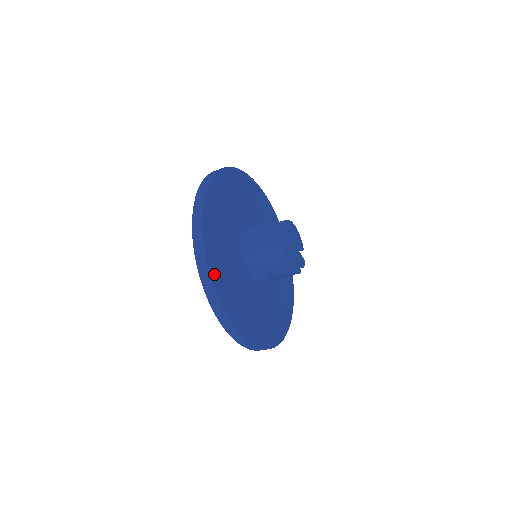
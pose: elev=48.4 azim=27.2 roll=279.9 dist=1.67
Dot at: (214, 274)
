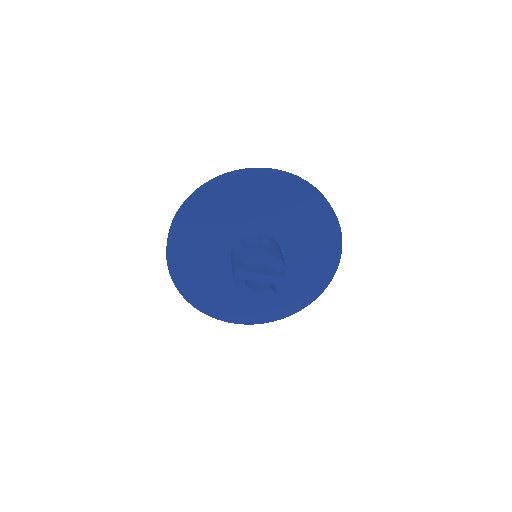
Dot at: (194, 300)
